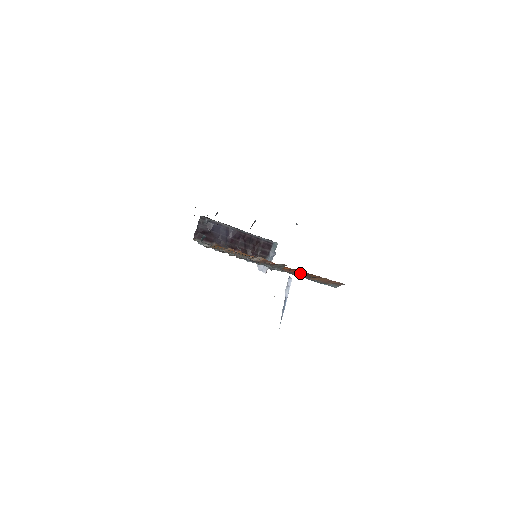
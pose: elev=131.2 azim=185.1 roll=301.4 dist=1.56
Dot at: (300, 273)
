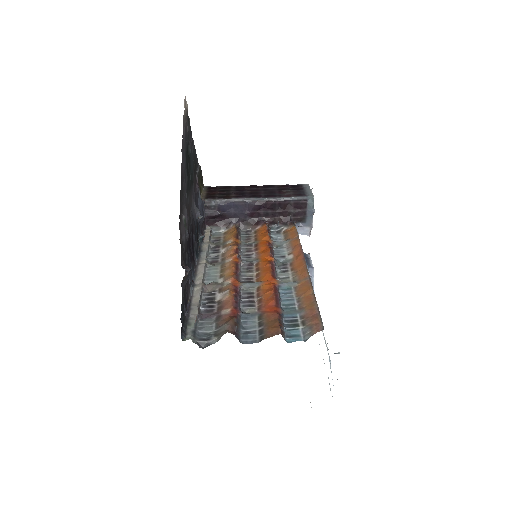
Dot at: (266, 317)
